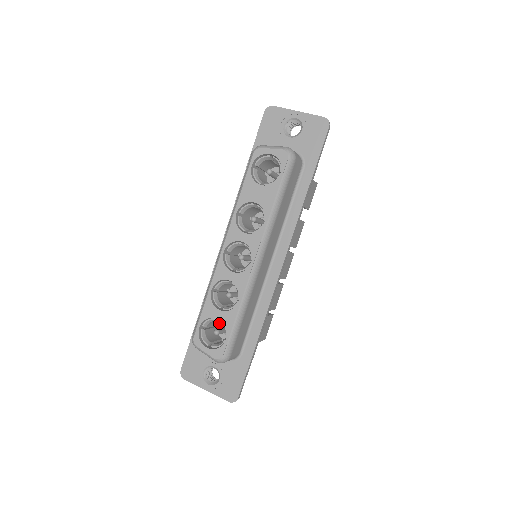
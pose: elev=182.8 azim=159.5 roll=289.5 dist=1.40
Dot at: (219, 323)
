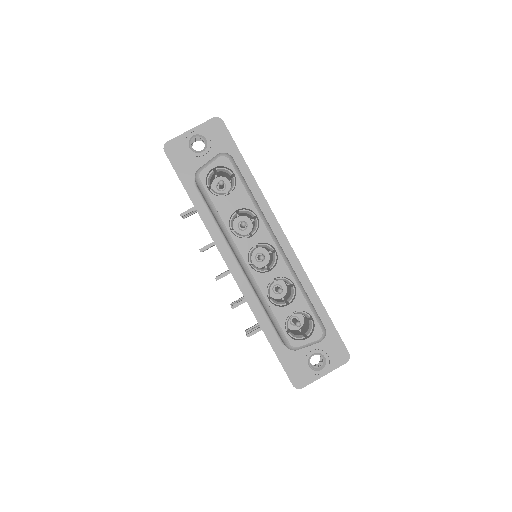
Dot at: occluded
